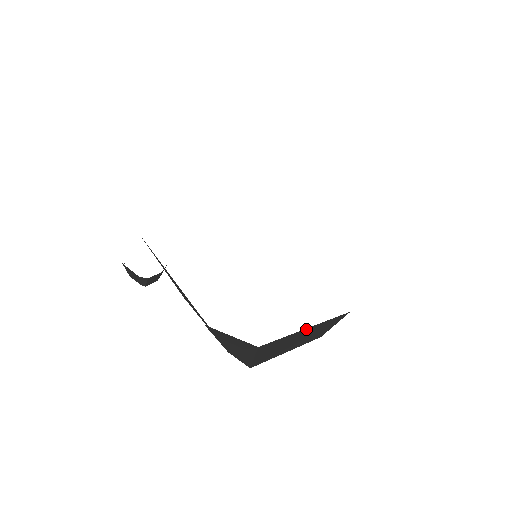
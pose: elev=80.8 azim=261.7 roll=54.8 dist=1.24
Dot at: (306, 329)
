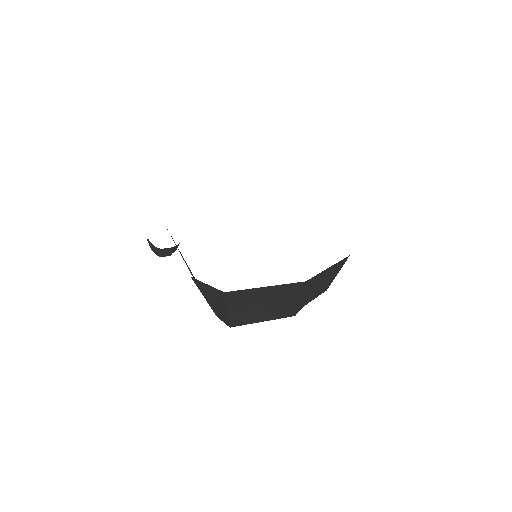
Dot at: (267, 288)
